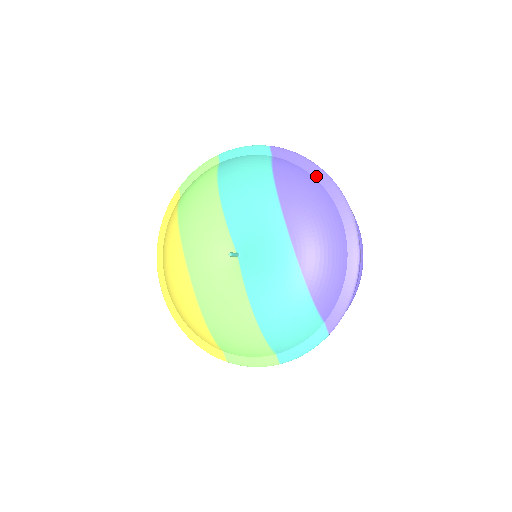
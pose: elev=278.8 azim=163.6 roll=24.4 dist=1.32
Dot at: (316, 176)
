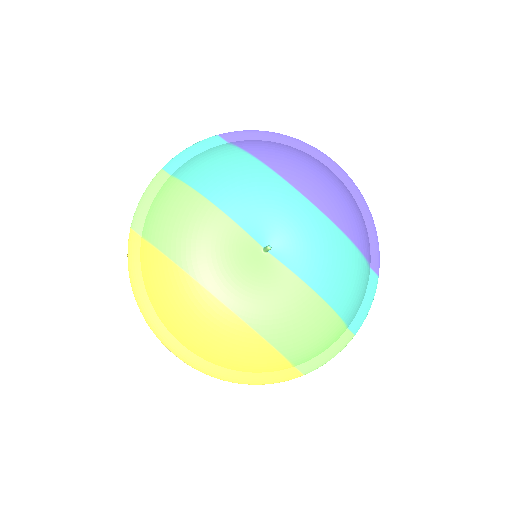
Dot at: (283, 142)
